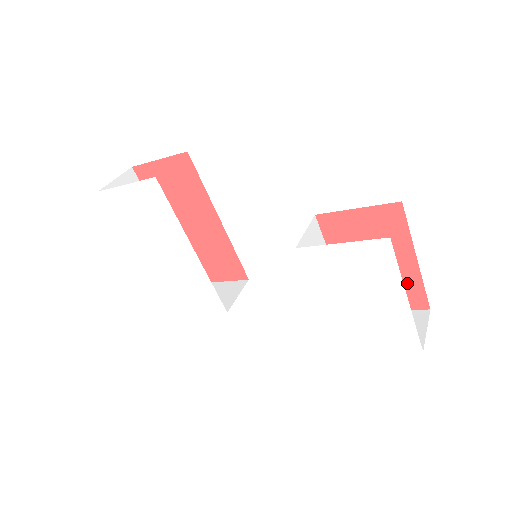
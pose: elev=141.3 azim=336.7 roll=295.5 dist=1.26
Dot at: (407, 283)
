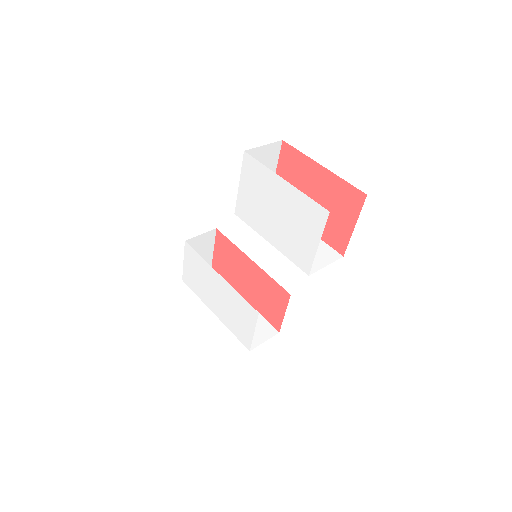
Dot at: (337, 190)
